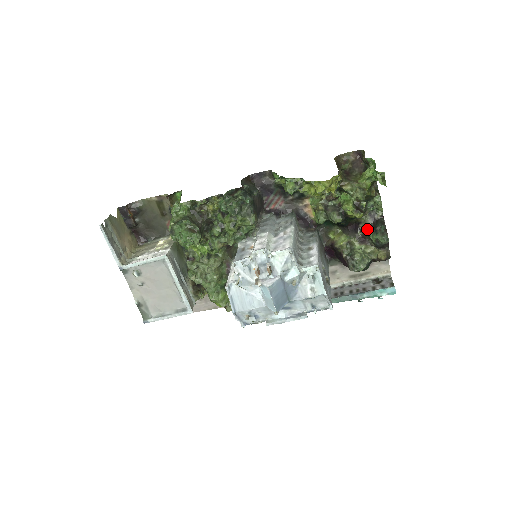
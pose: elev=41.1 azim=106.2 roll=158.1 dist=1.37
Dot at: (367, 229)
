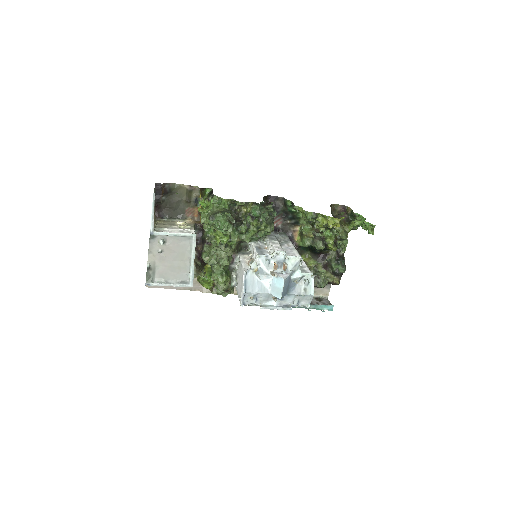
Dot at: (333, 260)
